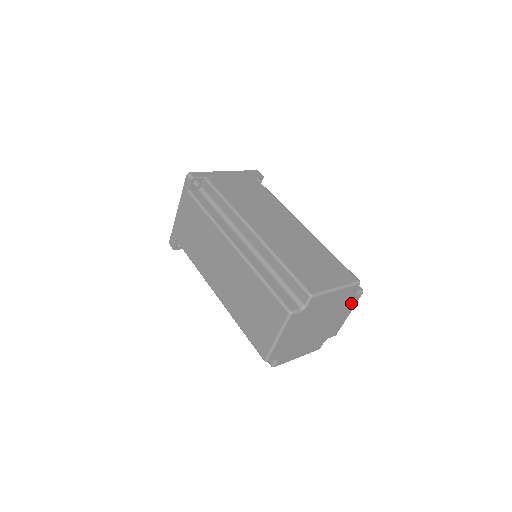
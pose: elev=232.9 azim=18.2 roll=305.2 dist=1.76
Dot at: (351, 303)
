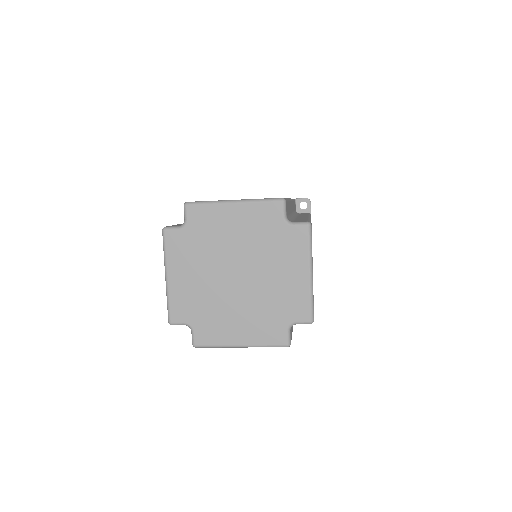
Dot at: (294, 244)
